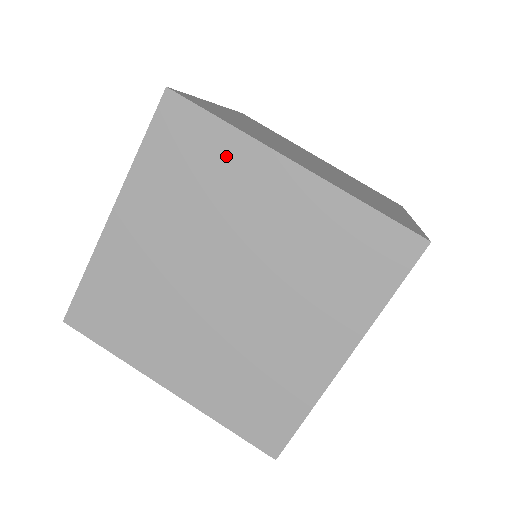
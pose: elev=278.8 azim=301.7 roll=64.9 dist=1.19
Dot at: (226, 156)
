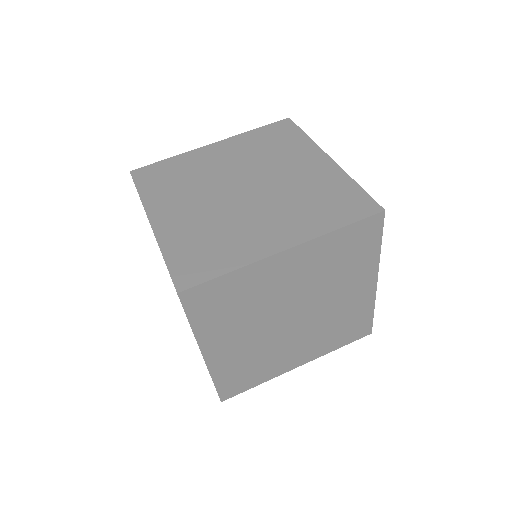
Dot at: occluded
